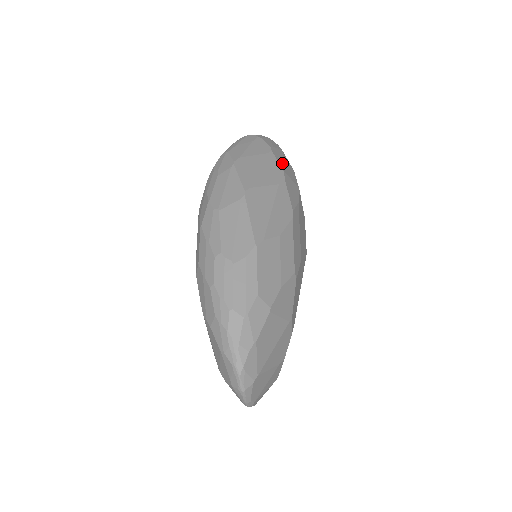
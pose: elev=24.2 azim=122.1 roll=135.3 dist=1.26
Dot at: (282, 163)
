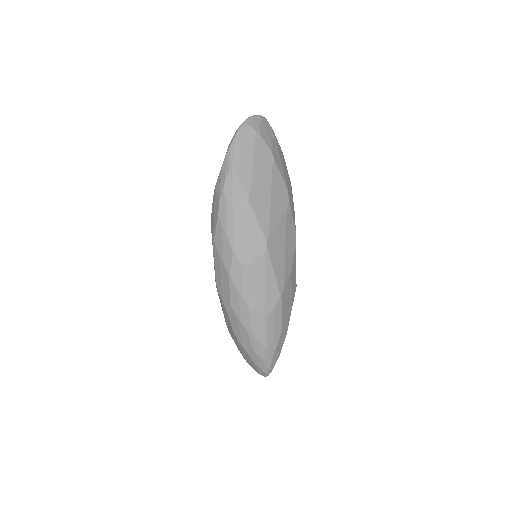
Dot at: (282, 170)
